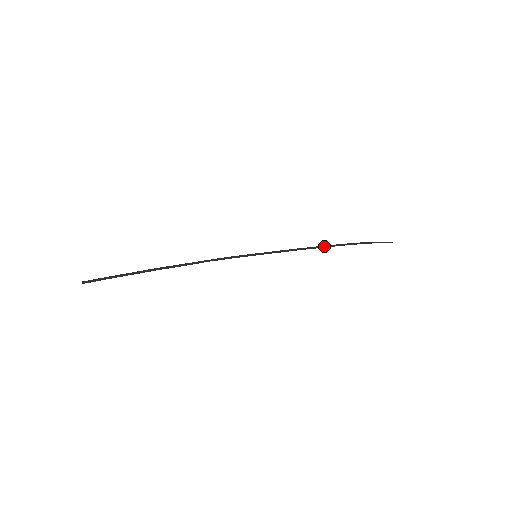
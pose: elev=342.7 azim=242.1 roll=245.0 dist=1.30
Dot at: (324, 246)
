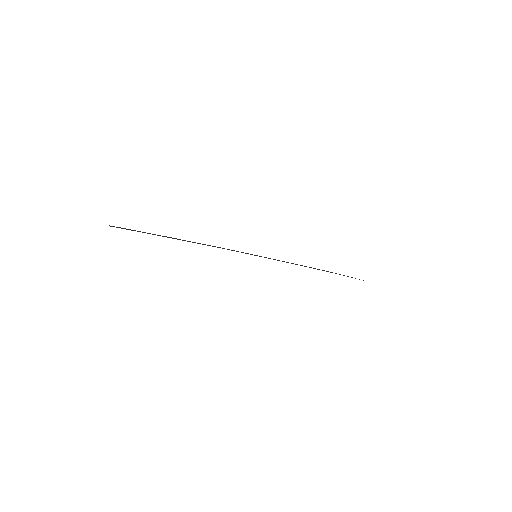
Dot at: (310, 267)
